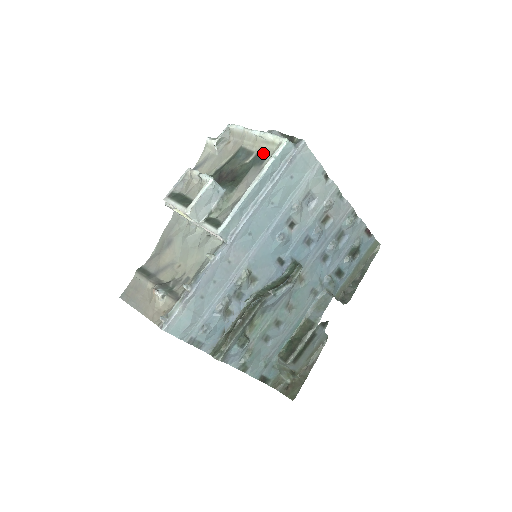
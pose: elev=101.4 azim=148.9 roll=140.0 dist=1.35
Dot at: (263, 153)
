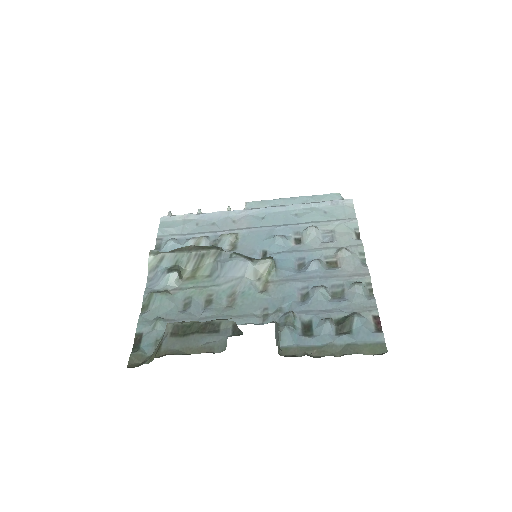
Dot at: occluded
